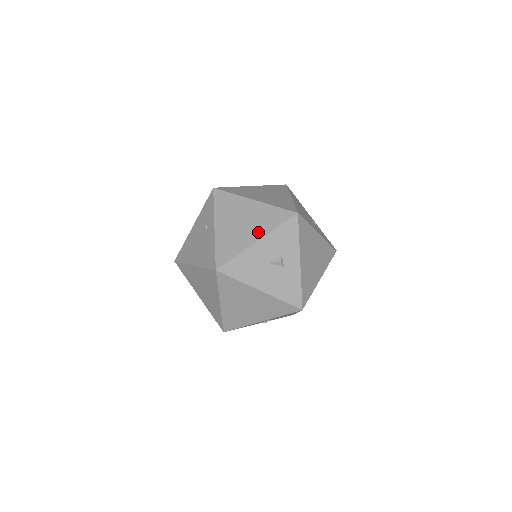
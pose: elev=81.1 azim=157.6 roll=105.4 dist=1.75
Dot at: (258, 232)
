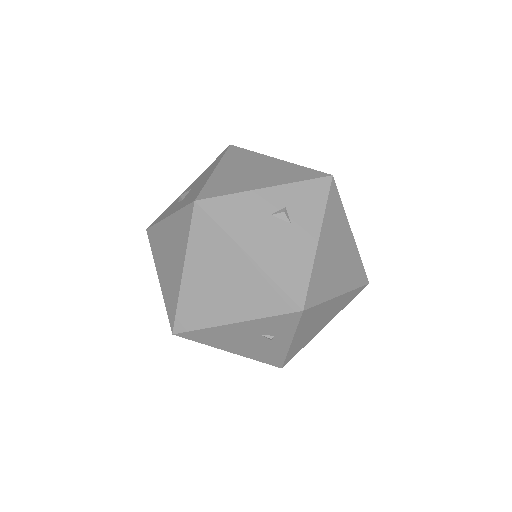
Dot at: (330, 320)
